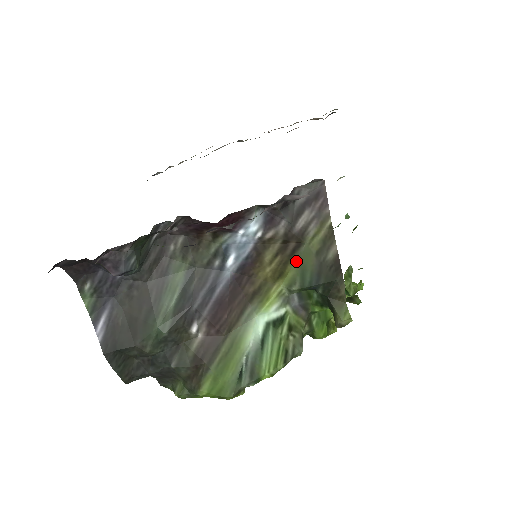
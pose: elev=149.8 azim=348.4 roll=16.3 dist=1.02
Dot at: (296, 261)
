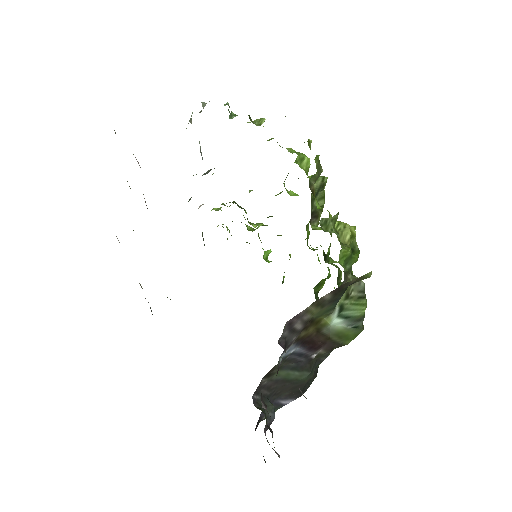
Dot at: (318, 318)
